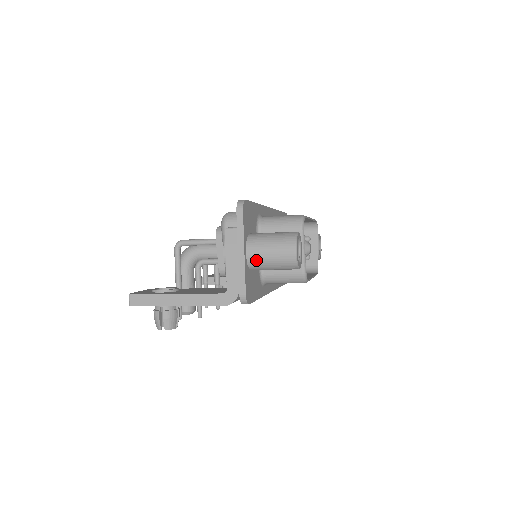
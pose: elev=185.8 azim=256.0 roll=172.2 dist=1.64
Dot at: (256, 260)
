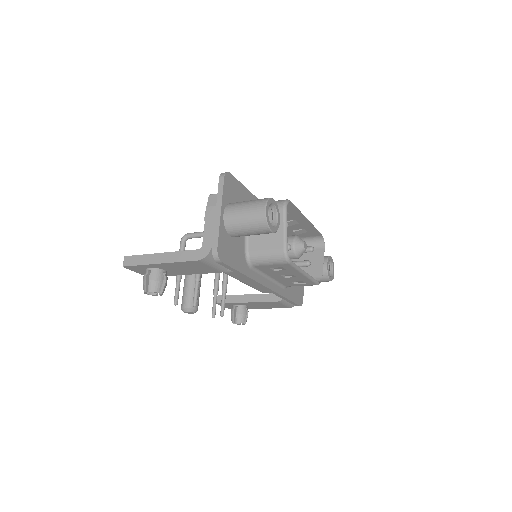
Dot at: (231, 220)
